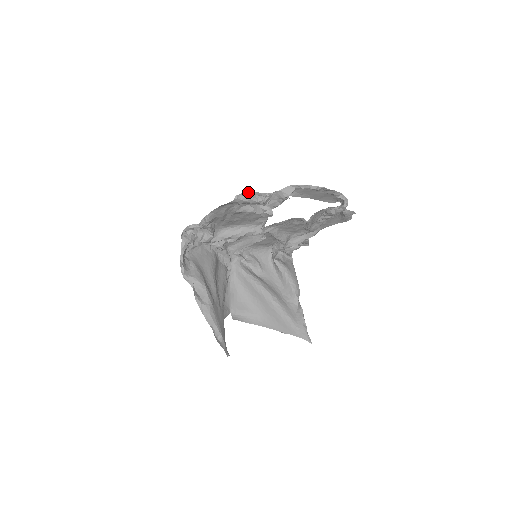
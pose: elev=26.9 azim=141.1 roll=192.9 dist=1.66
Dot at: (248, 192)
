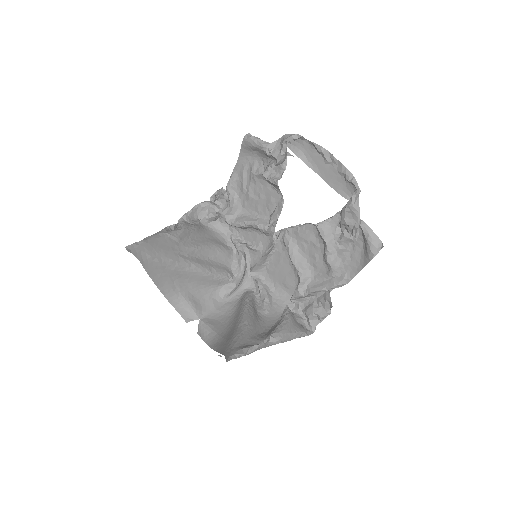
Dot at: occluded
